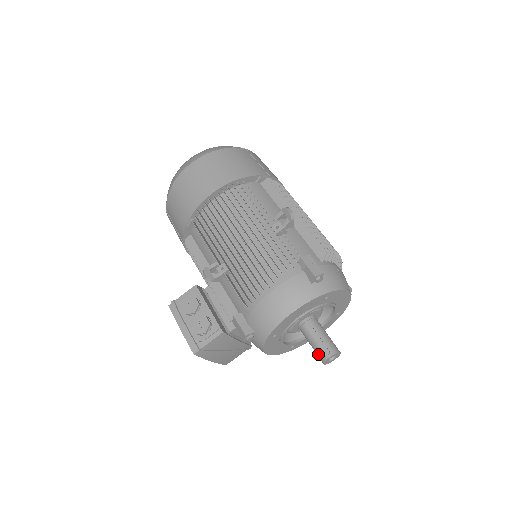
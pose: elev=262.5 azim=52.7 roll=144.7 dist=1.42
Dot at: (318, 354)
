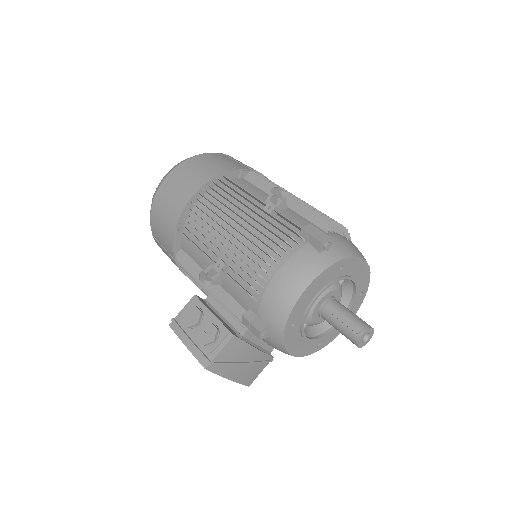
Dot at: (348, 336)
